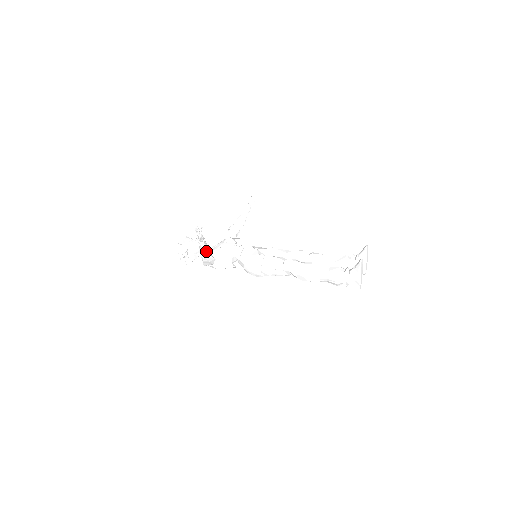
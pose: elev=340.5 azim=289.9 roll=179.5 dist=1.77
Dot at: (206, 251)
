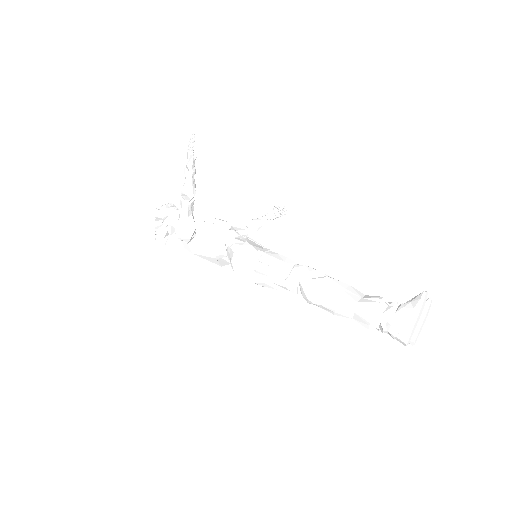
Dot at: (189, 199)
